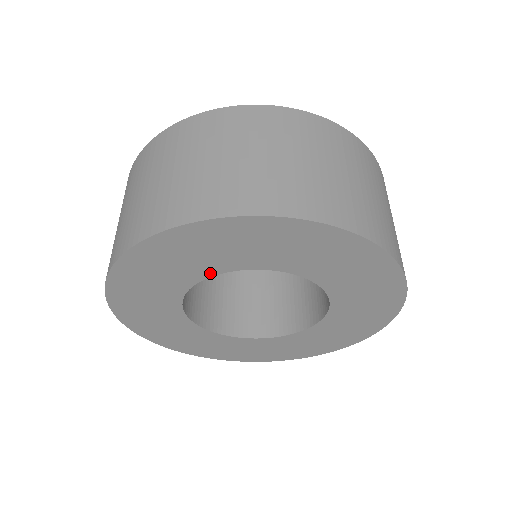
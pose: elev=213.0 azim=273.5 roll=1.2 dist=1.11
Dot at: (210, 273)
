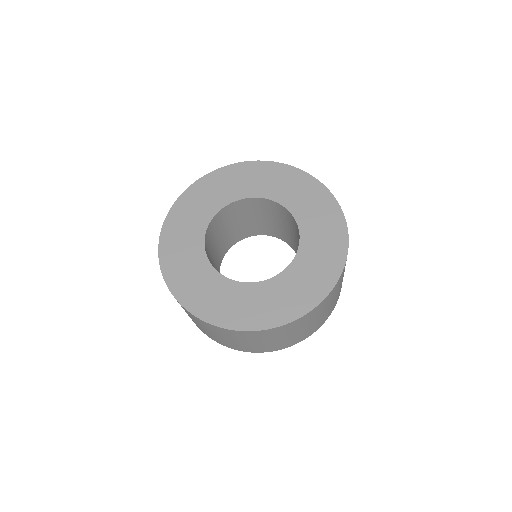
Dot at: (216, 211)
